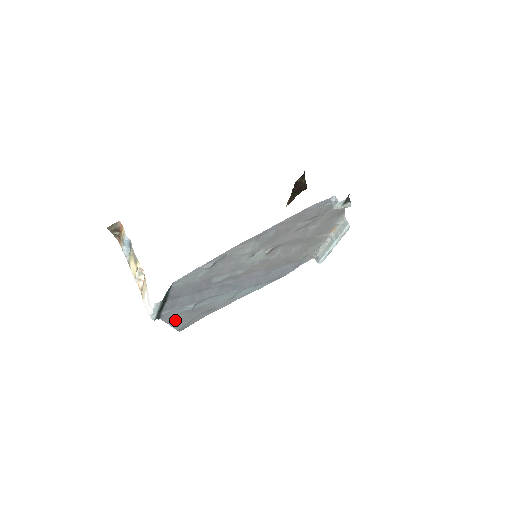
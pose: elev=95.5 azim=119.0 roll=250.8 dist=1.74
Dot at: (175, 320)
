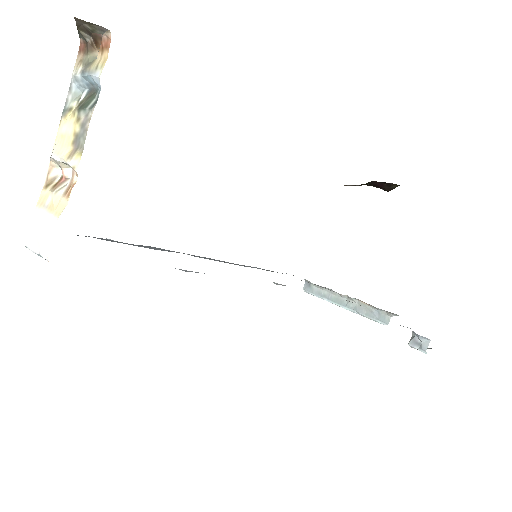
Dot at: occluded
